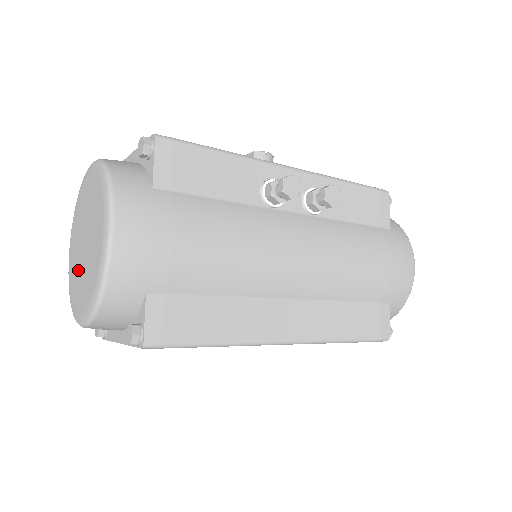
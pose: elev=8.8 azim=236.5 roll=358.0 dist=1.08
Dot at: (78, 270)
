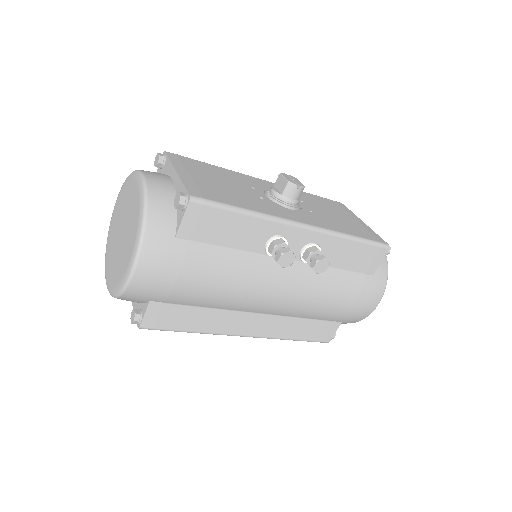
Dot at: (114, 243)
